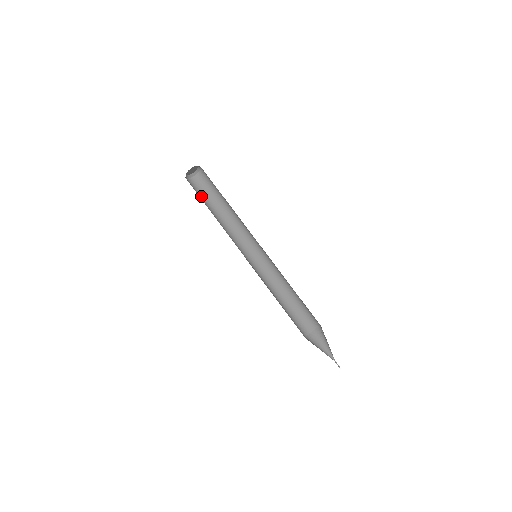
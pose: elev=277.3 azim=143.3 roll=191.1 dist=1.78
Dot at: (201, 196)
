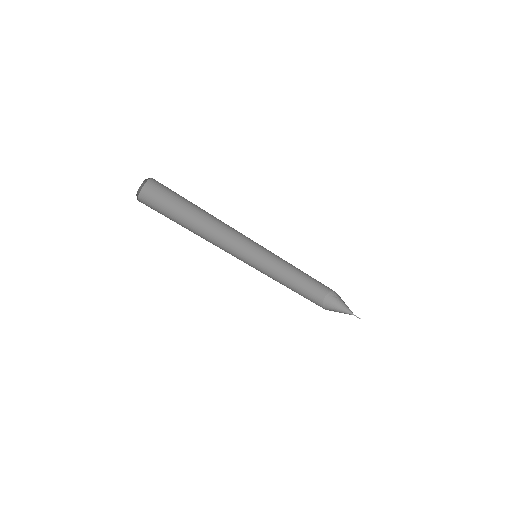
Dot at: (164, 215)
